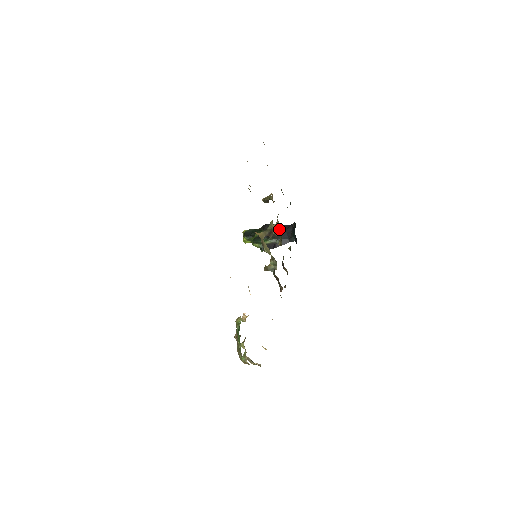
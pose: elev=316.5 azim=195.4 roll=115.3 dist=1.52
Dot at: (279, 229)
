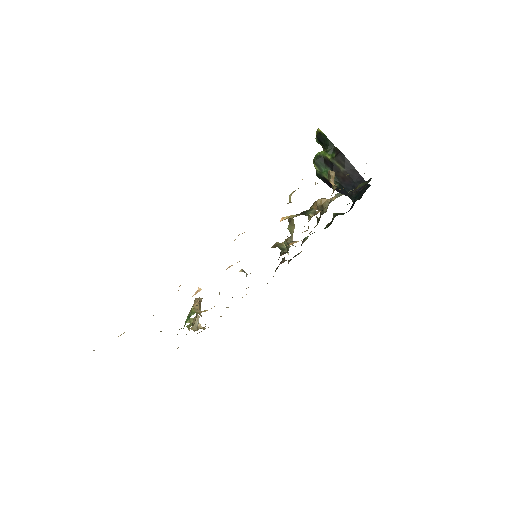
Dot at: (349, 174)
